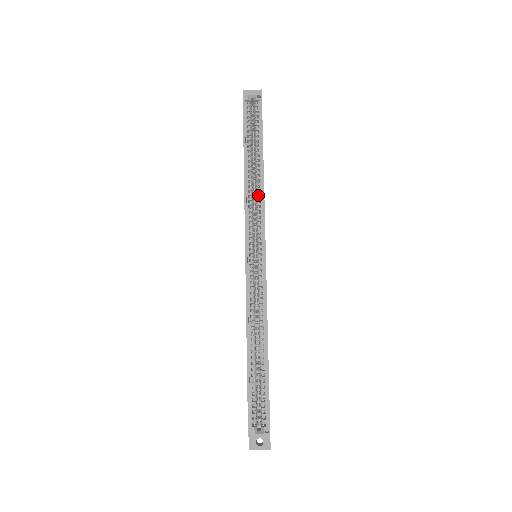
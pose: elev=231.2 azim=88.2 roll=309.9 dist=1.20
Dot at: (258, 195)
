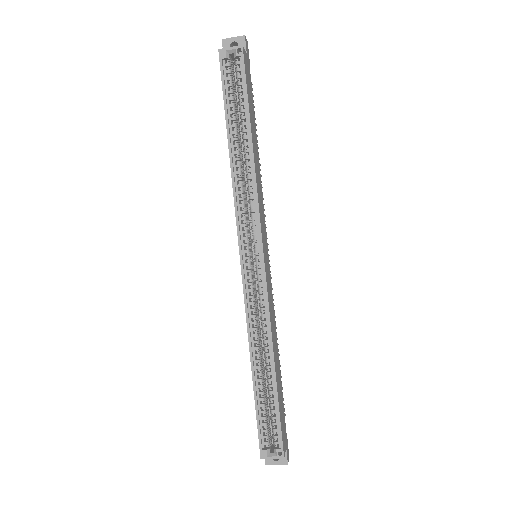
Dot at: (250, 185)
